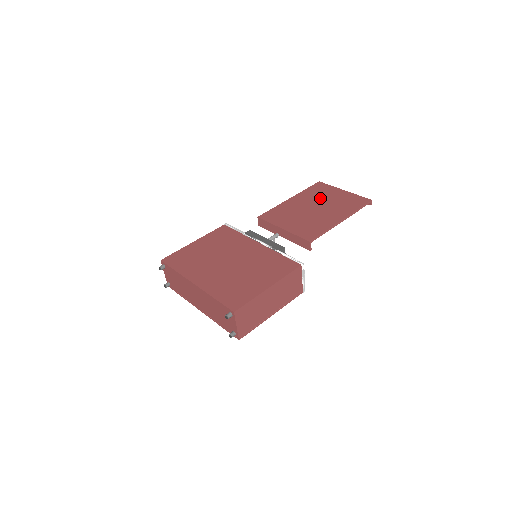
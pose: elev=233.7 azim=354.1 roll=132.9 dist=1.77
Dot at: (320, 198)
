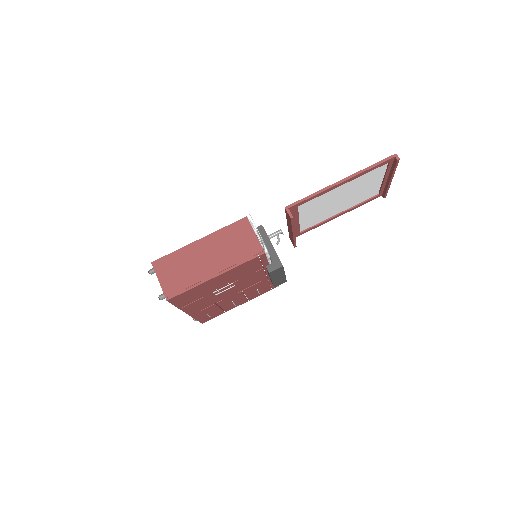
Dot at: (357, 194)
